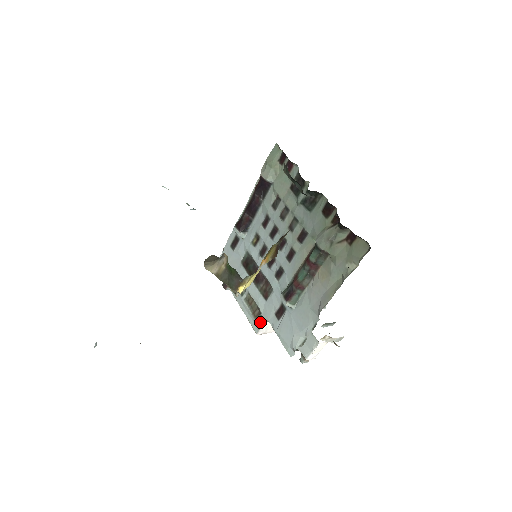
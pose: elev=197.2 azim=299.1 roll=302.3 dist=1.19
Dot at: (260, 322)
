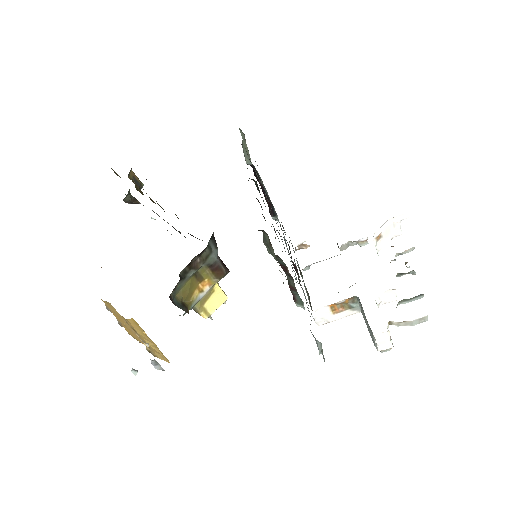
Dot at: occluded
